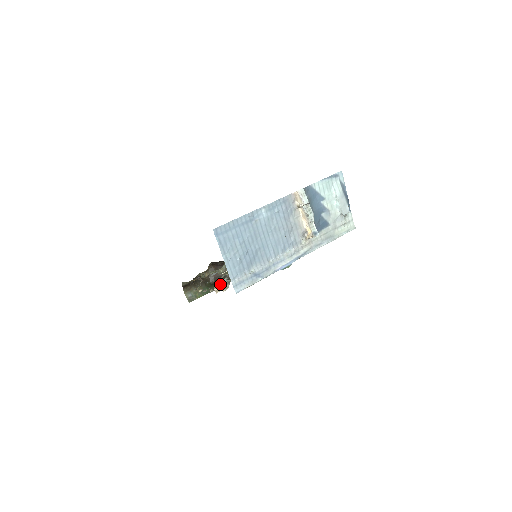
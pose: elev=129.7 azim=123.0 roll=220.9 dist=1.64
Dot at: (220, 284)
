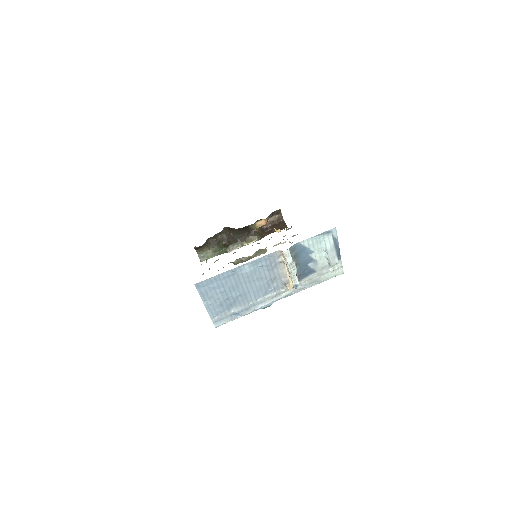
Dot at: occluded
